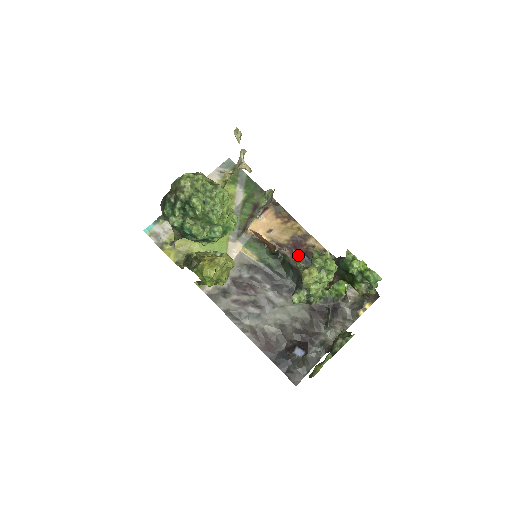
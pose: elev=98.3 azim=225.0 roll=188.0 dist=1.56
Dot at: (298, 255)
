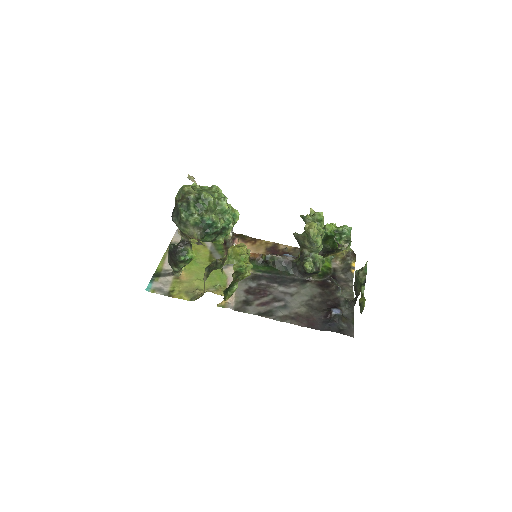
Dot at: occluded
